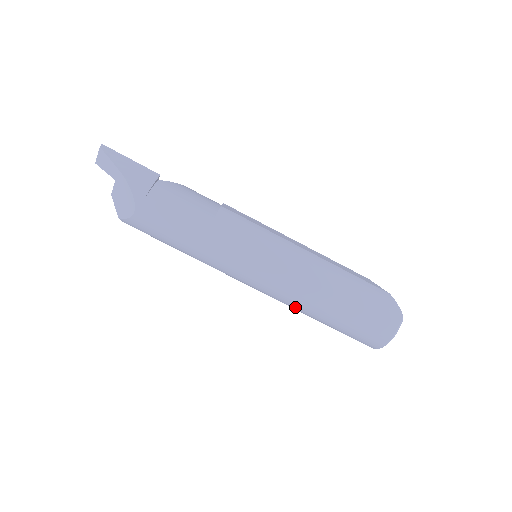
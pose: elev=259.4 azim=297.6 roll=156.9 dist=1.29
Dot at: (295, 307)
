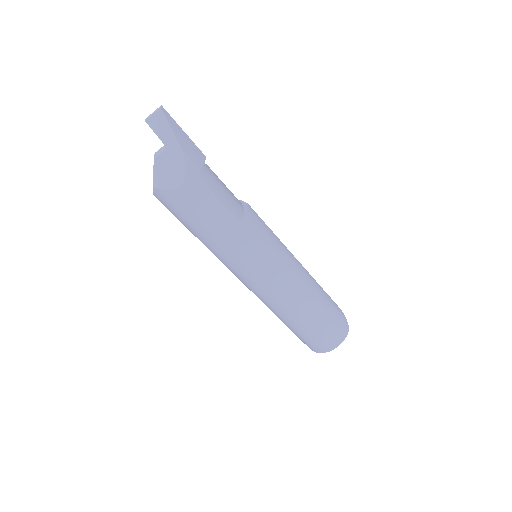
Dot at: (277, 308)
